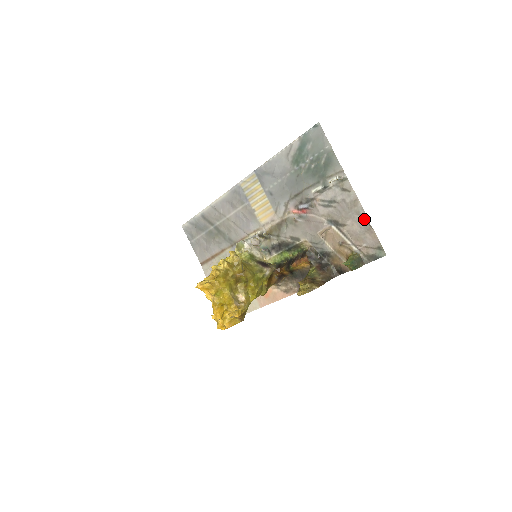
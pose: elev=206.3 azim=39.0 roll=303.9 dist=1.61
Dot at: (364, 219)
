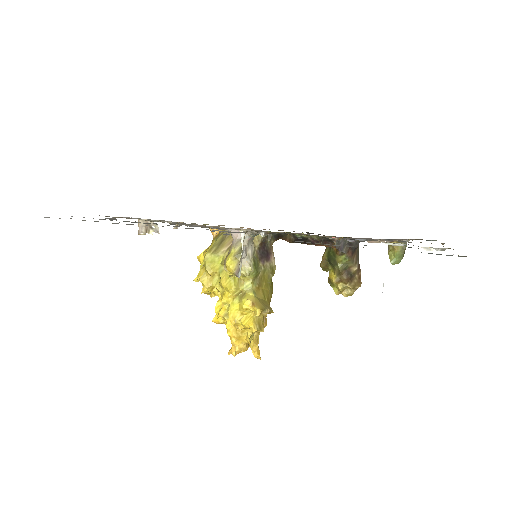
Dot at: occluded
